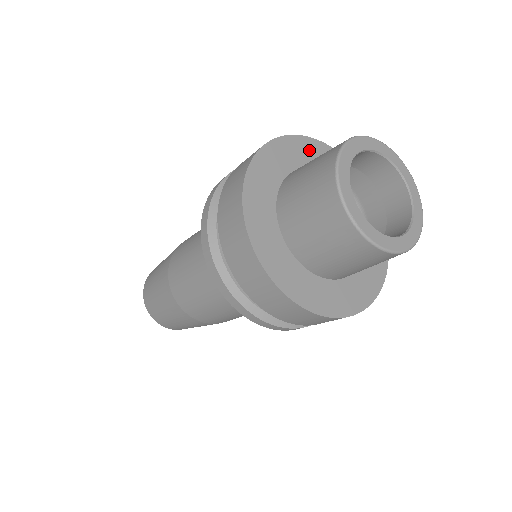
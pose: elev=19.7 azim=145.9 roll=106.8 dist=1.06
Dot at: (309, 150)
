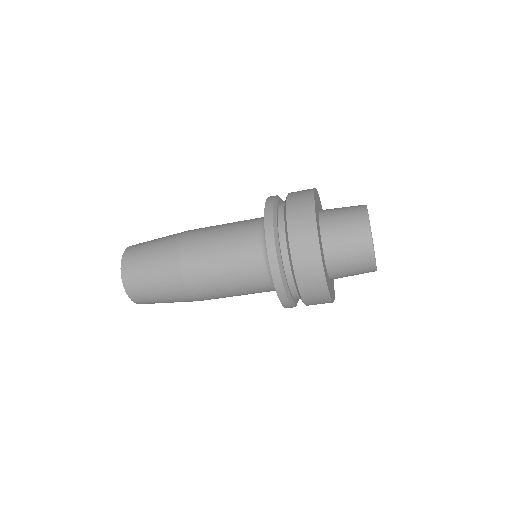
Dot at: (316, 204)
